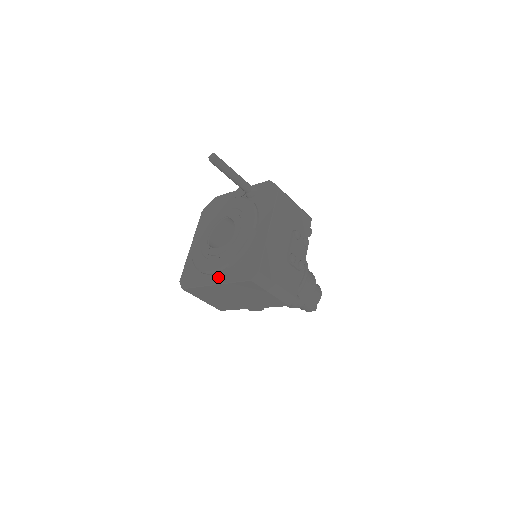
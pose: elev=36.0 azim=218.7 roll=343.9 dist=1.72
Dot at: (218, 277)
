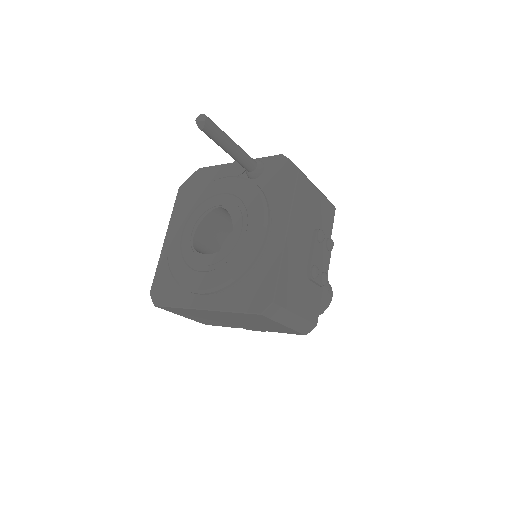
Dot at: (208, 298)
